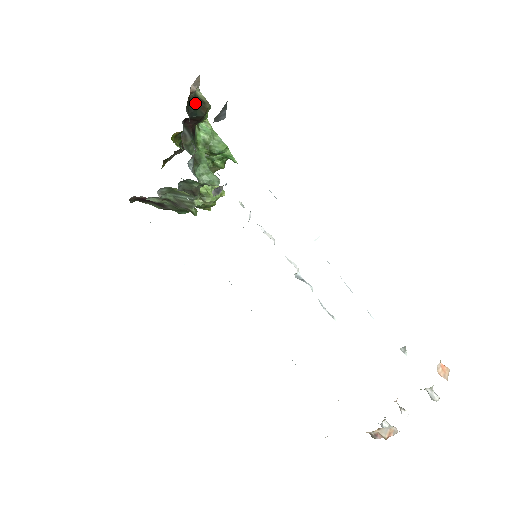
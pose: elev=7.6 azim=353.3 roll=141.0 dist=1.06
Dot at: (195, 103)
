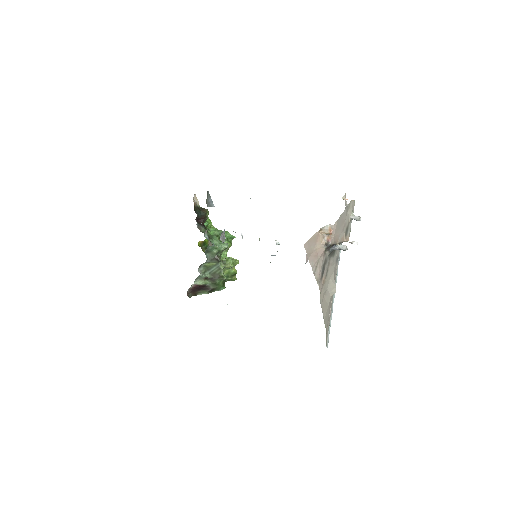
Dot at: (199, 209)
